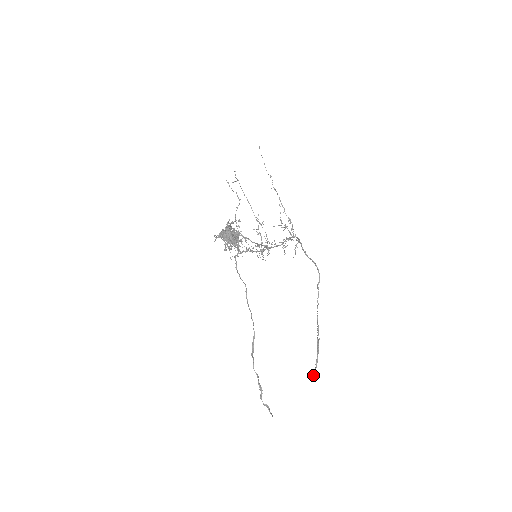
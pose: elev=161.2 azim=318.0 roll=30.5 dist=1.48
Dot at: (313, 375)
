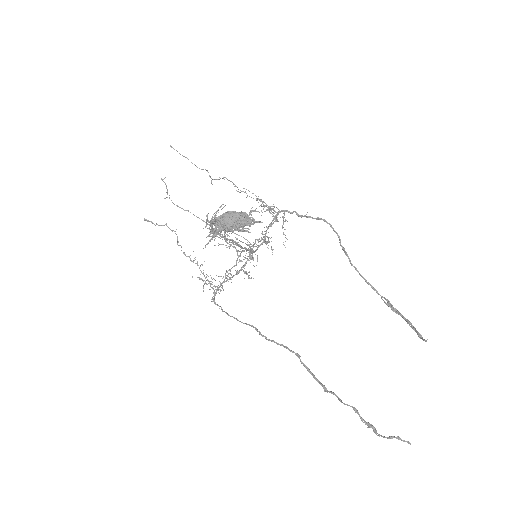
Dot at: (422, 338)
